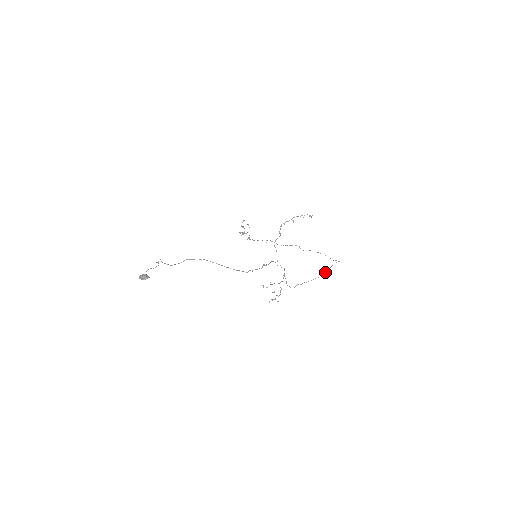
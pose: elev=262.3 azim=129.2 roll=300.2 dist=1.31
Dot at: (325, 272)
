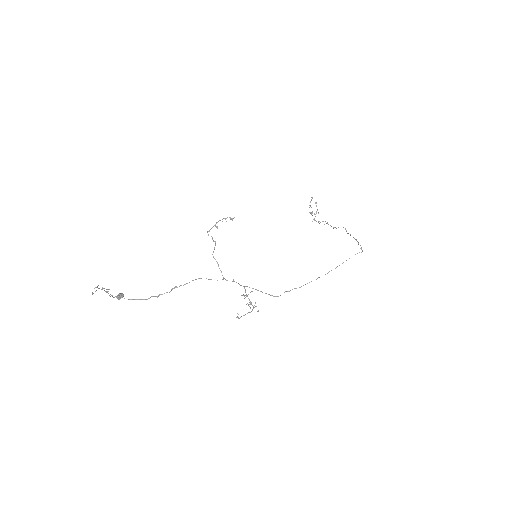
Dot at: occluded
